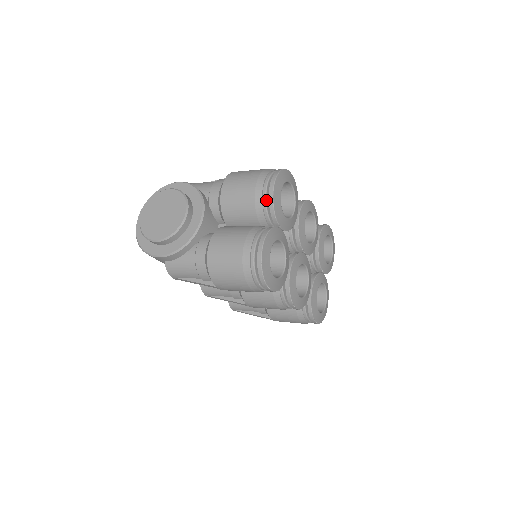
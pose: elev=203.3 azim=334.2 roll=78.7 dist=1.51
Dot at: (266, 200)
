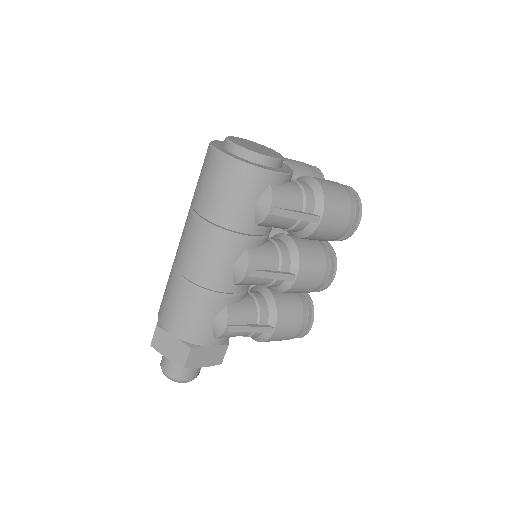
Dot at: (317, 174)
